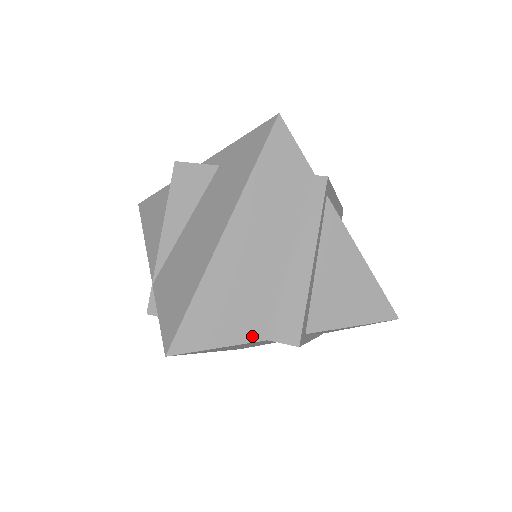
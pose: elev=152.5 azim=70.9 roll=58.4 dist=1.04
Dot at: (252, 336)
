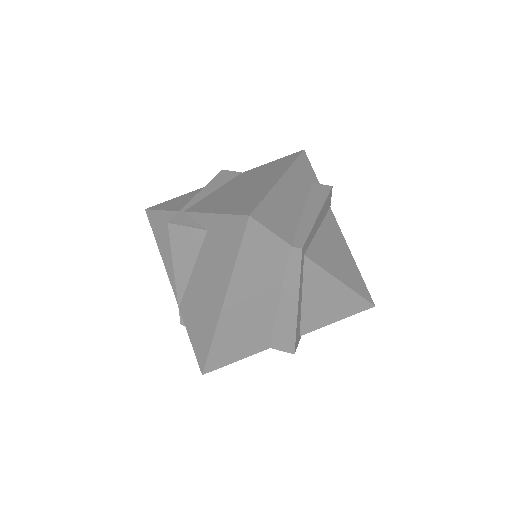
Dot at: (260, 349)
